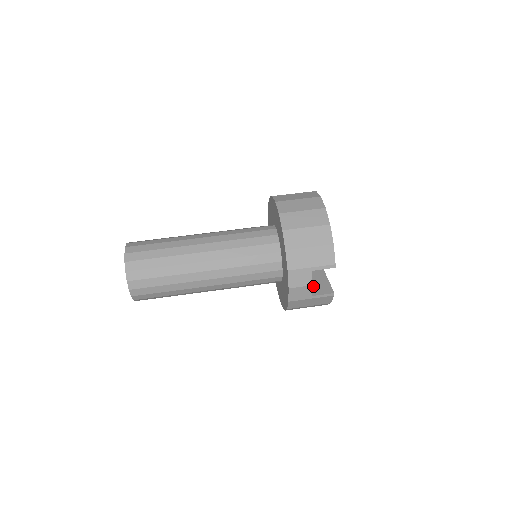
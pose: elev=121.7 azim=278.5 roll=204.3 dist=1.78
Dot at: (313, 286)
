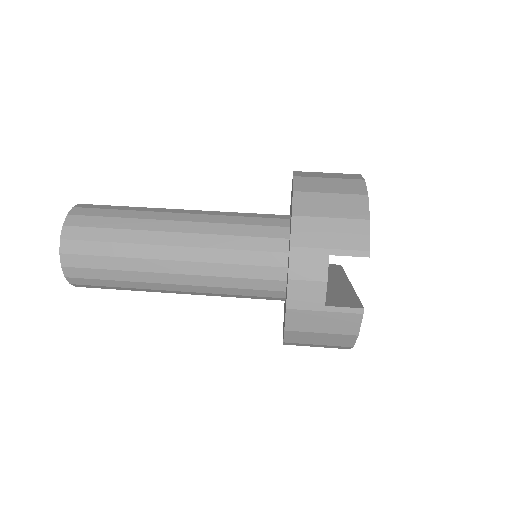
Dot at: (331, 298)
